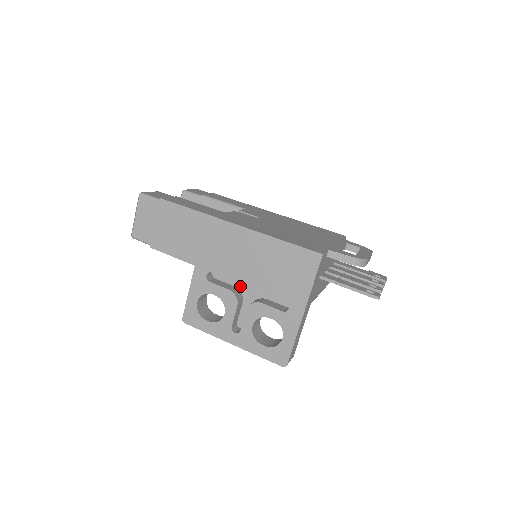
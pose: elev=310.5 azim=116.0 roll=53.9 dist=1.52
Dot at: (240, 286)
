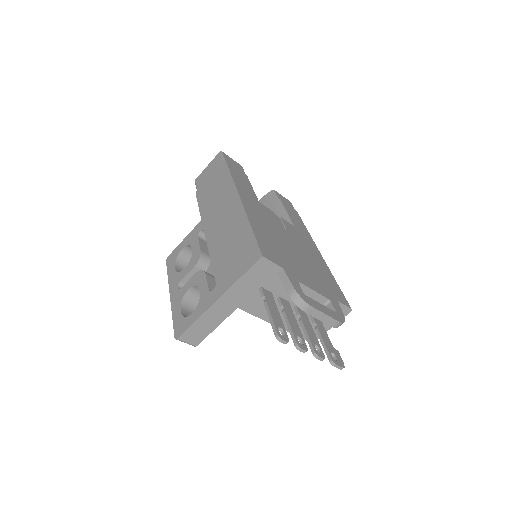
Dot at: occluded
